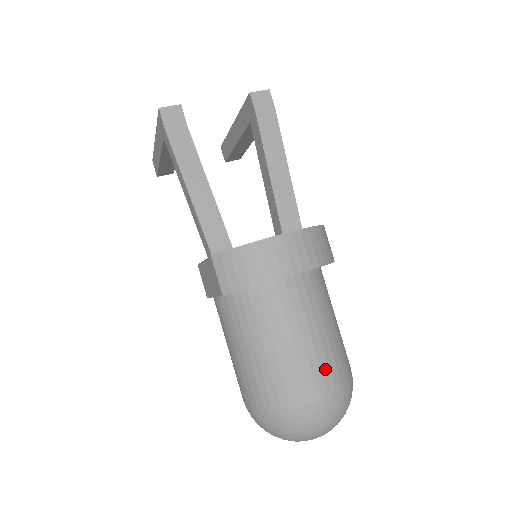
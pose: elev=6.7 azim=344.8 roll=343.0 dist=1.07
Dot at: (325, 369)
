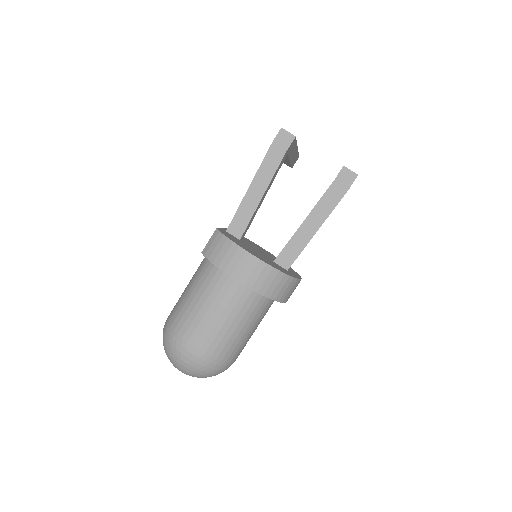
Dot at: (208, 342)
